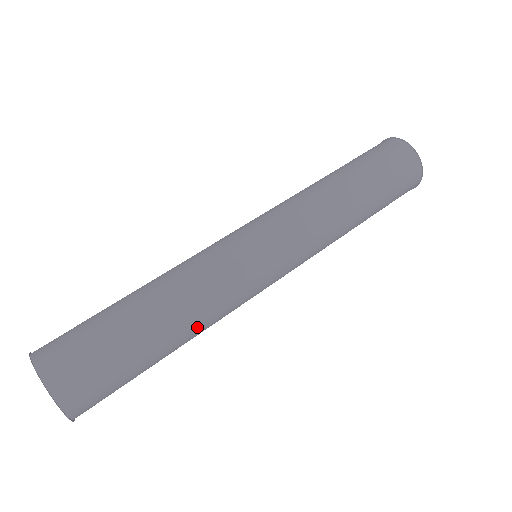
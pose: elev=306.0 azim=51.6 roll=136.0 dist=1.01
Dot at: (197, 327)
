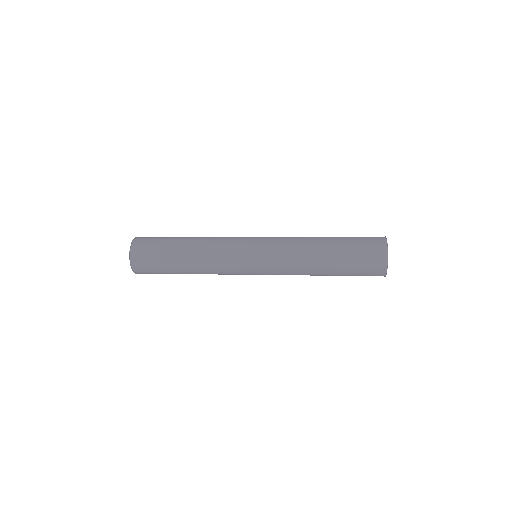
Dot at: (202, 239)
